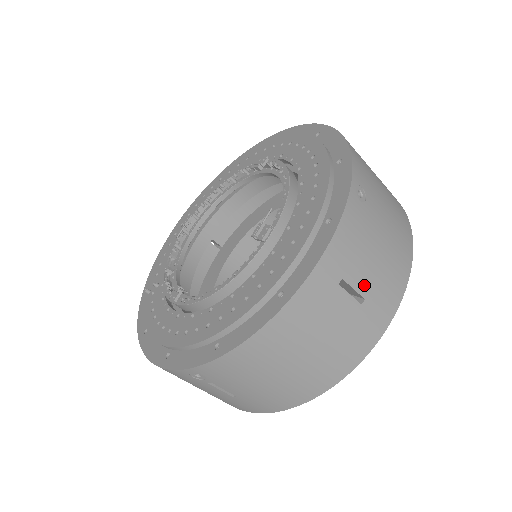
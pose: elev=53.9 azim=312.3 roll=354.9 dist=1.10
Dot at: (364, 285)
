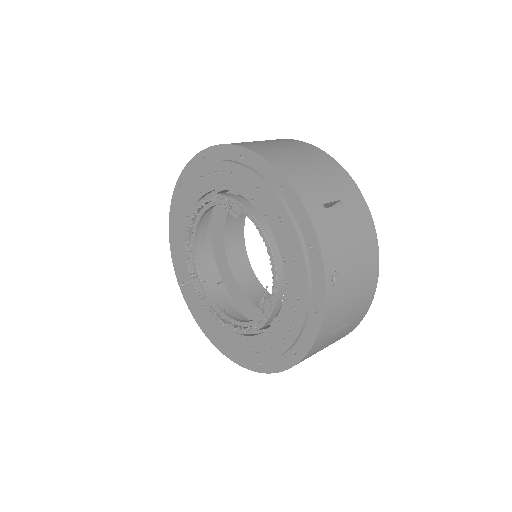
Dot at: (346, 320)
